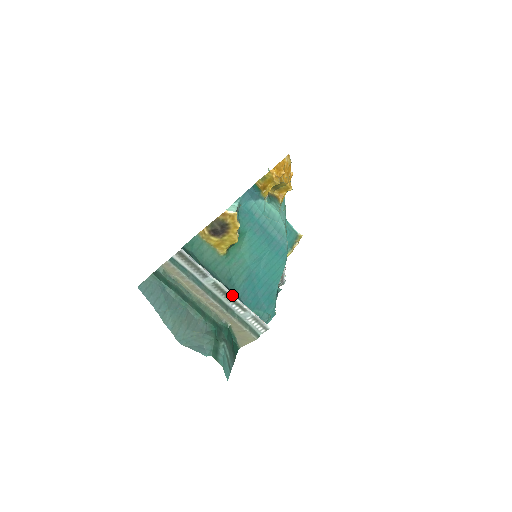
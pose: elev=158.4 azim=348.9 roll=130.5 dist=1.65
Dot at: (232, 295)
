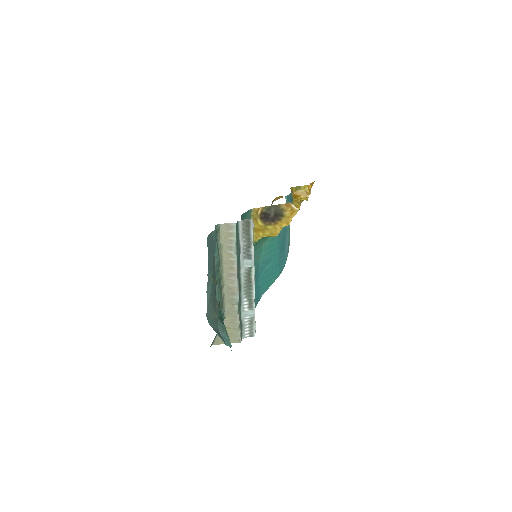
Dot at: (254, 288)
